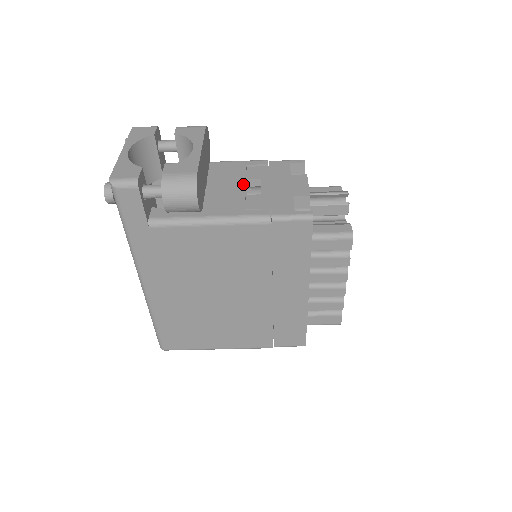
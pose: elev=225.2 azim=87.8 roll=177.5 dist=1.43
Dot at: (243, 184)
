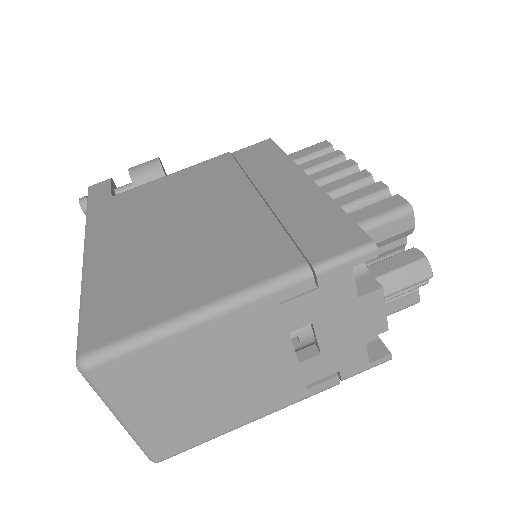
Dot at: occluded
